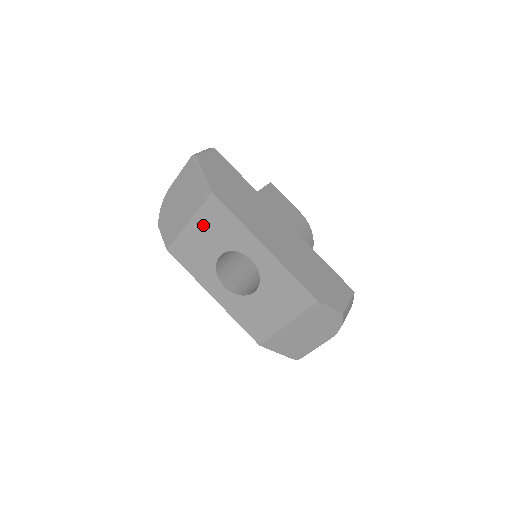
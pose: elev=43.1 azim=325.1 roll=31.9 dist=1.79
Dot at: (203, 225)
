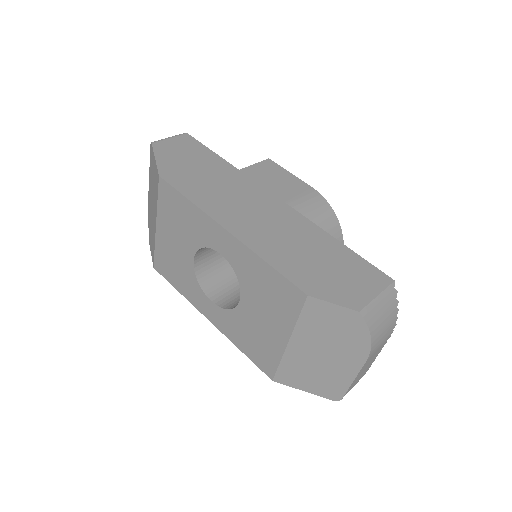
Dot at: (167, 223)
